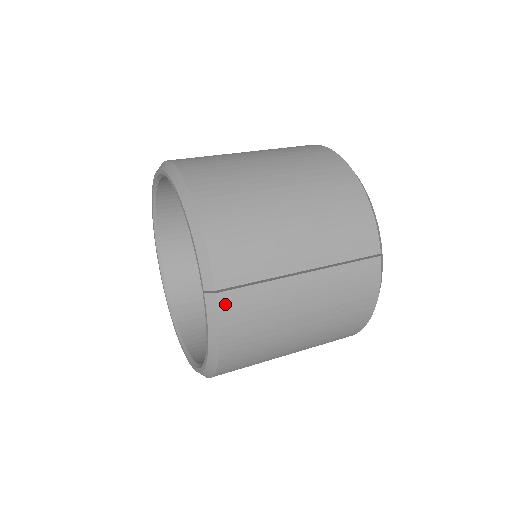
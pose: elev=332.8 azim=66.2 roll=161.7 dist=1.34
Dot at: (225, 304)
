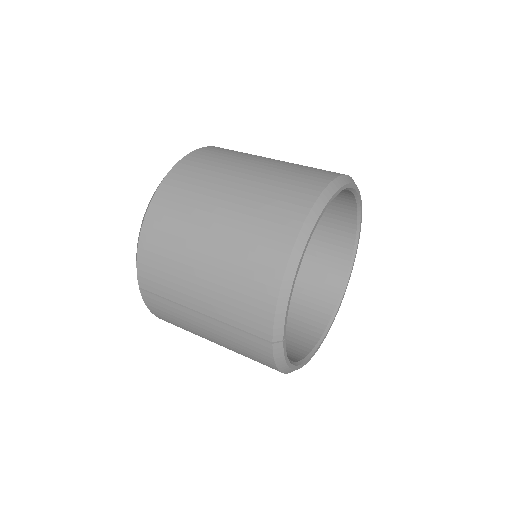
Dot at: (146, 298)
